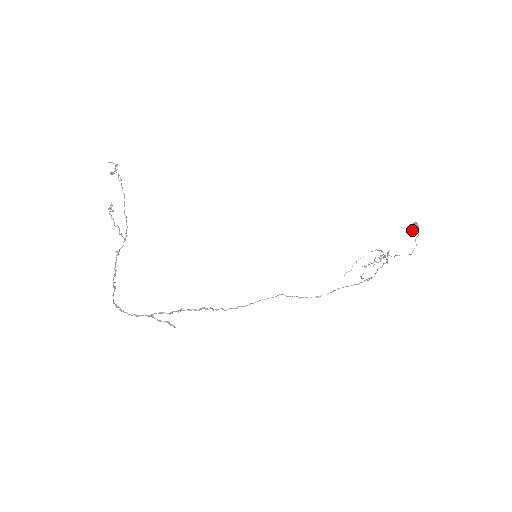
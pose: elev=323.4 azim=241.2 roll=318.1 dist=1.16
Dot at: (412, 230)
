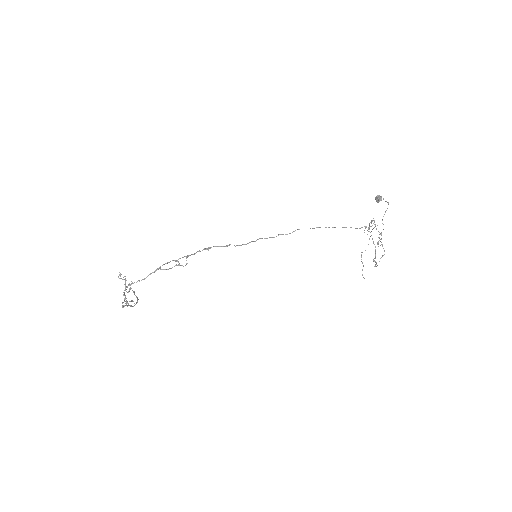
Dot at: (378, 201)
